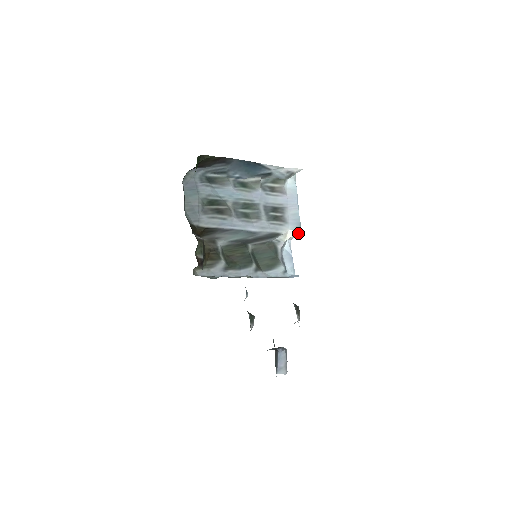
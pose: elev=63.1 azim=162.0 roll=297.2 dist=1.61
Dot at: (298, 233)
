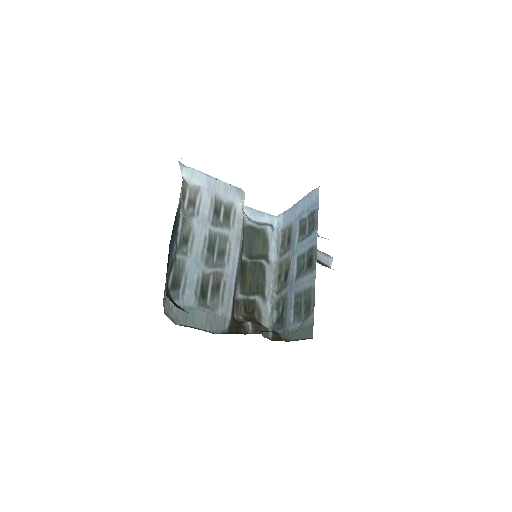
Dot at: (243, 194)
